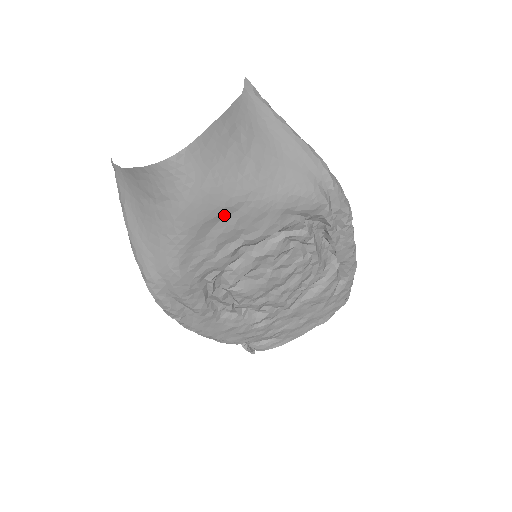
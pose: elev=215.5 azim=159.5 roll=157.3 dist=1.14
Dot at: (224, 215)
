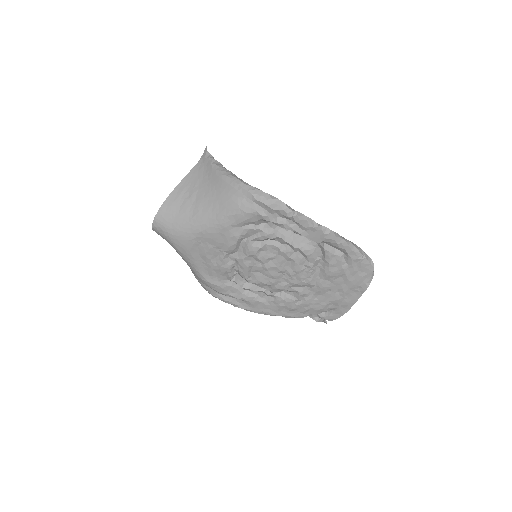
Dot at: (197, 243)
